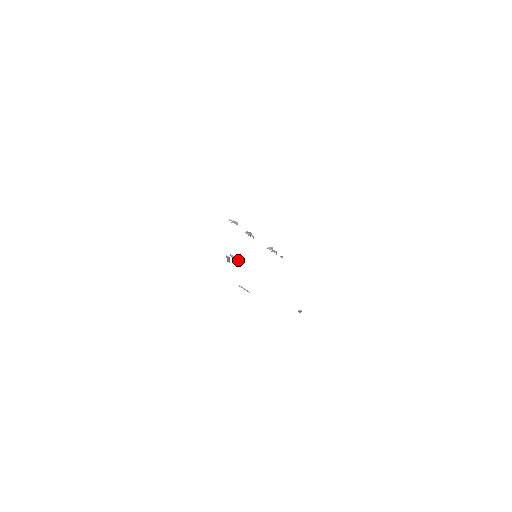
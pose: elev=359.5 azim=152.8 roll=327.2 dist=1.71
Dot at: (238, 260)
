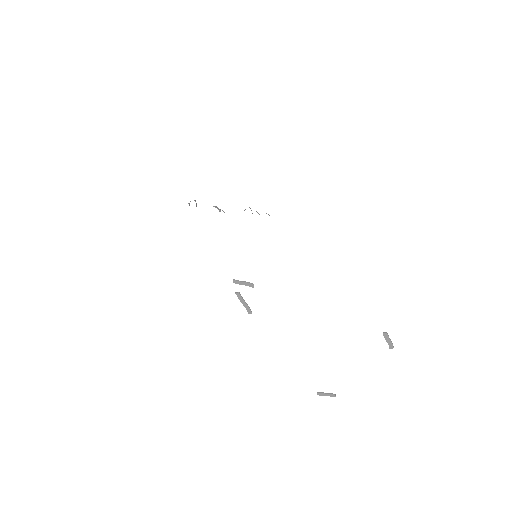
Dot at: (245, 282)
